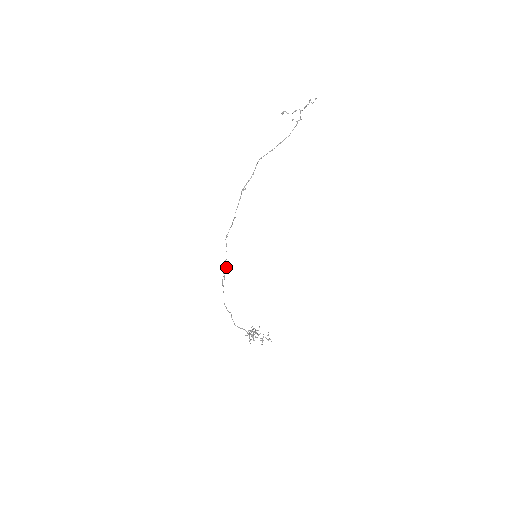
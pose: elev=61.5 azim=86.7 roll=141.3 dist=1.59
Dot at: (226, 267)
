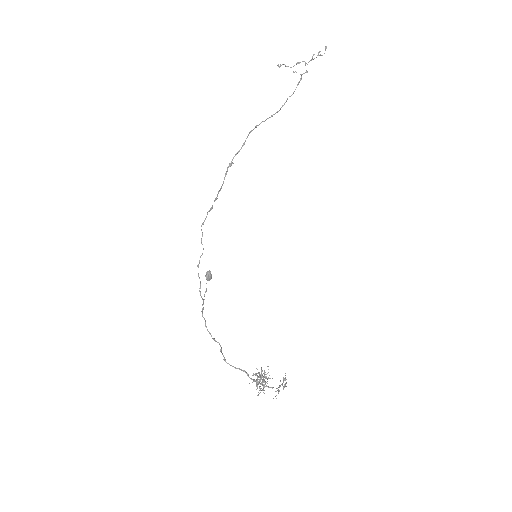
Dot at: (208, 273)
